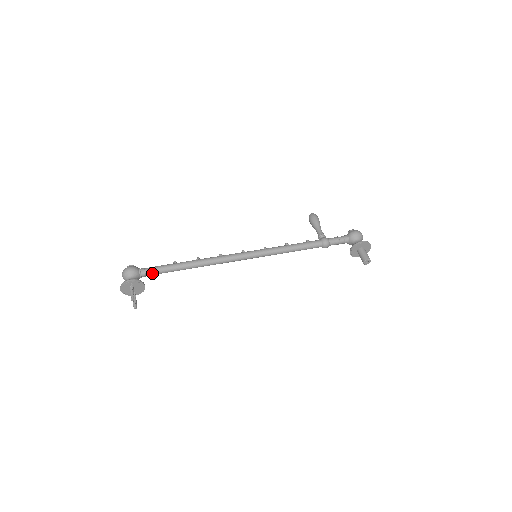
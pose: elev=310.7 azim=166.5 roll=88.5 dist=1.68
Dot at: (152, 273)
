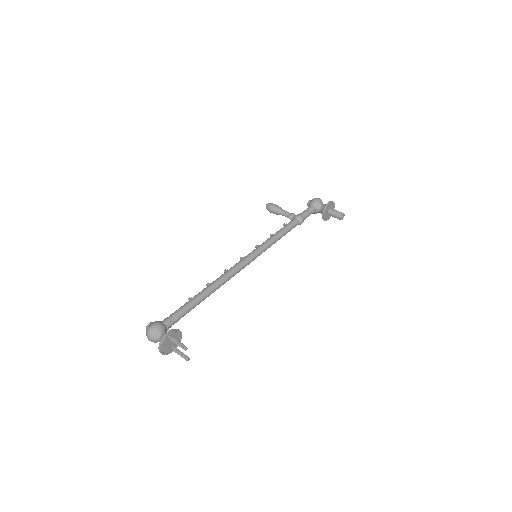
Dot at: (177, 319)
